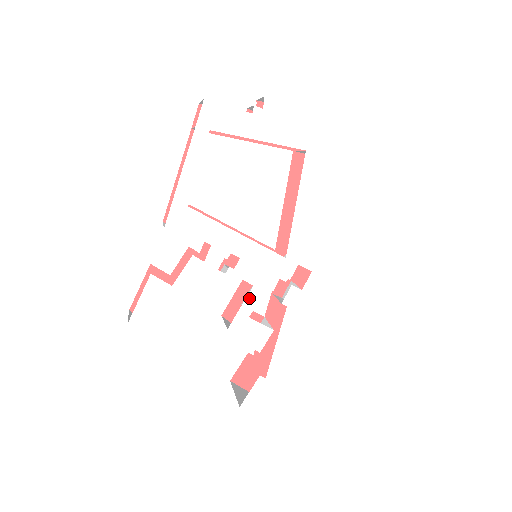
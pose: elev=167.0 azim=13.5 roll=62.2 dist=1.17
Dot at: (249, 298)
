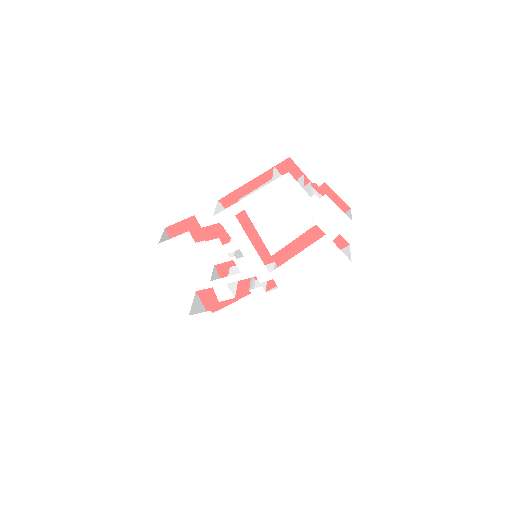
Dot at: (234, 276)
